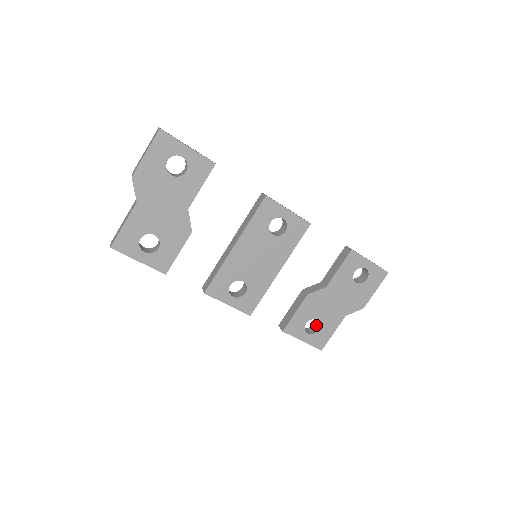
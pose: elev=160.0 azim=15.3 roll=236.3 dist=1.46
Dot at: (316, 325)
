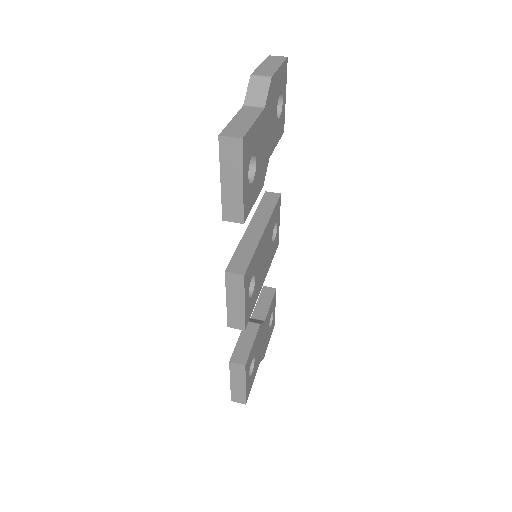
Dot at: occluded
